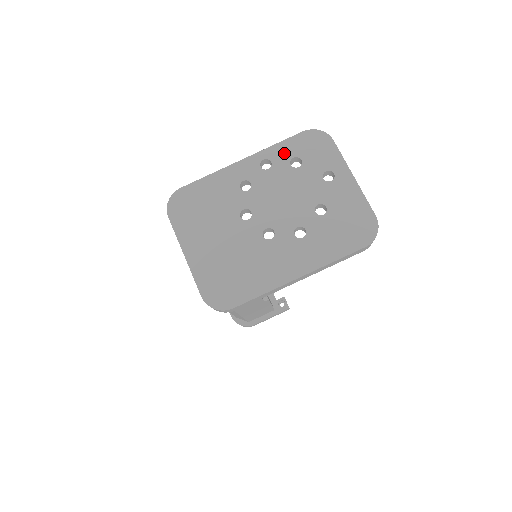
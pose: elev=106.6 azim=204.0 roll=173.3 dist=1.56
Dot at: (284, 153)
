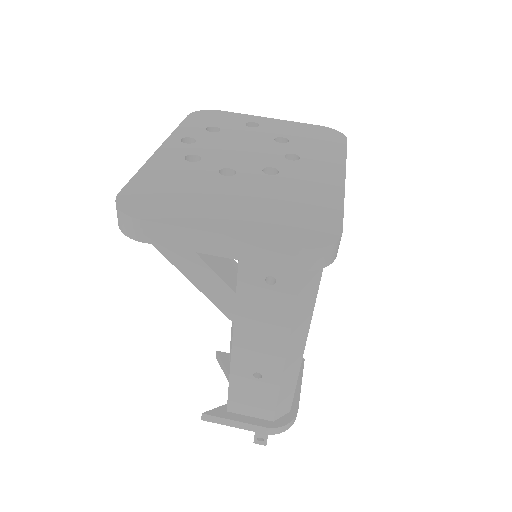
Dot at: (193, 129)
